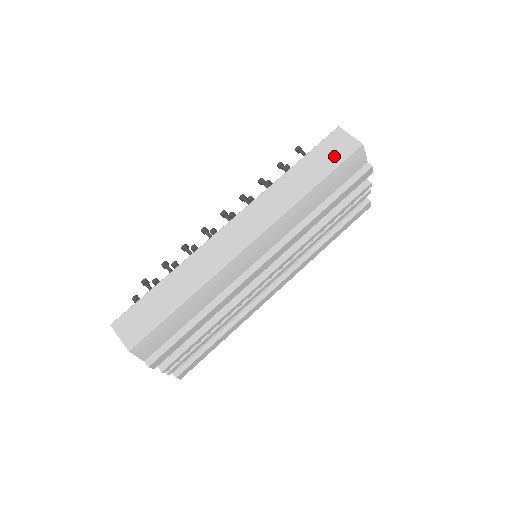
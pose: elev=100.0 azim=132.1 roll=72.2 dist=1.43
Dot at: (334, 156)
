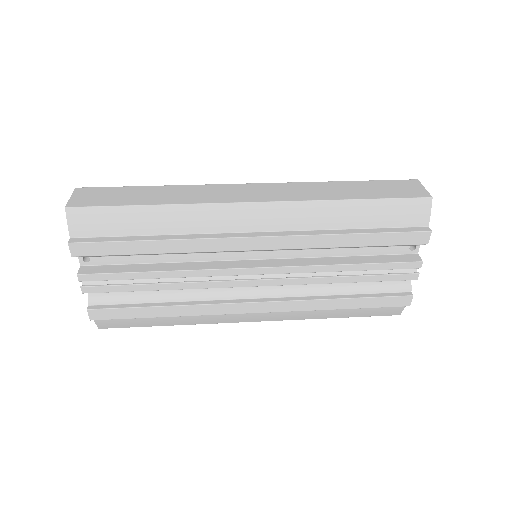
Dot at: (395, 191)
